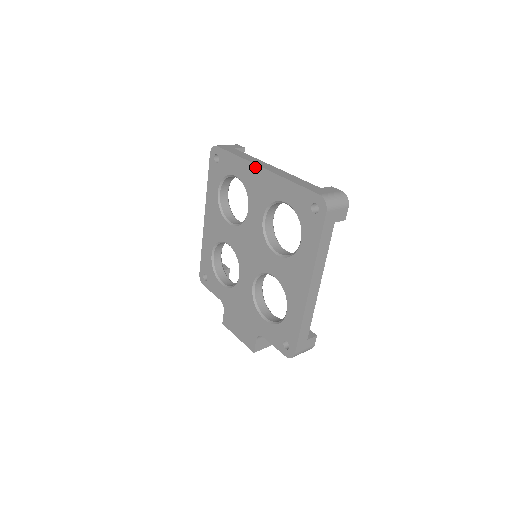
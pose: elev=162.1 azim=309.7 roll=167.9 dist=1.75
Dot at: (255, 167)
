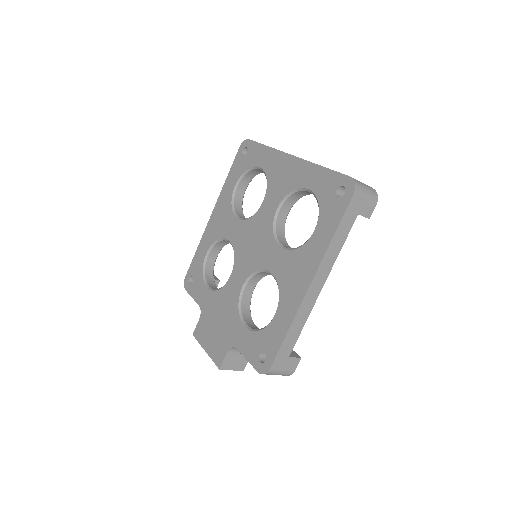
Dot at: (284, 155)
